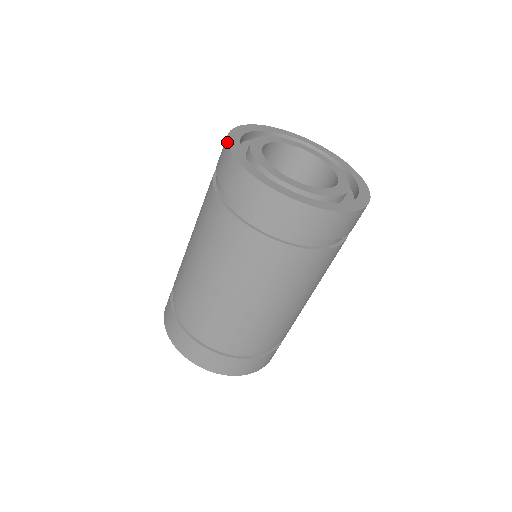
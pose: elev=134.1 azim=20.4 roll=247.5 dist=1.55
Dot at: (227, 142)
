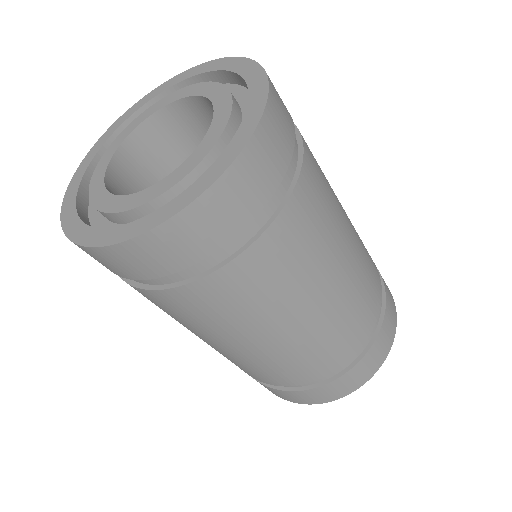
Dot at: (67, 188)
